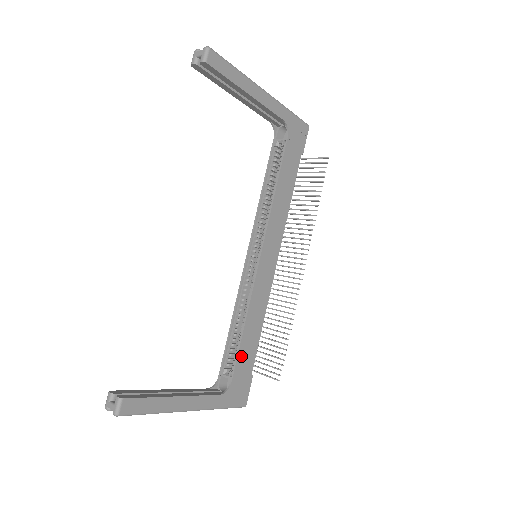
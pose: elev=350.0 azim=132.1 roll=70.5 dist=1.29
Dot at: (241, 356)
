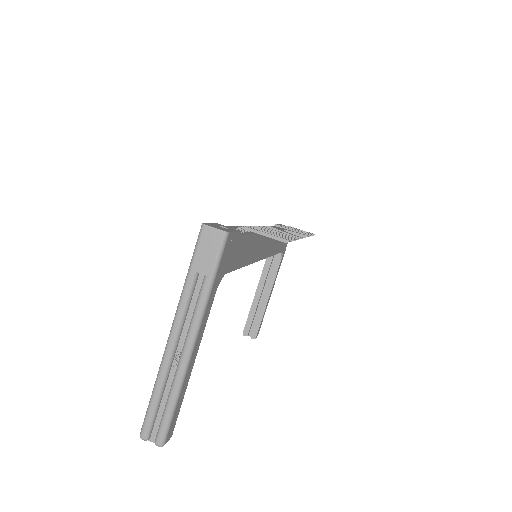
Dot at: (280, 249)
